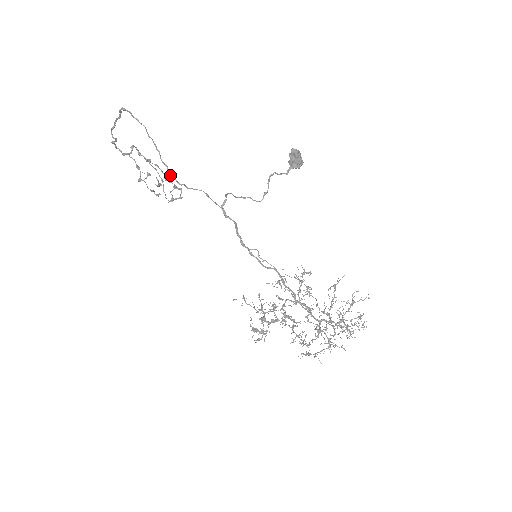
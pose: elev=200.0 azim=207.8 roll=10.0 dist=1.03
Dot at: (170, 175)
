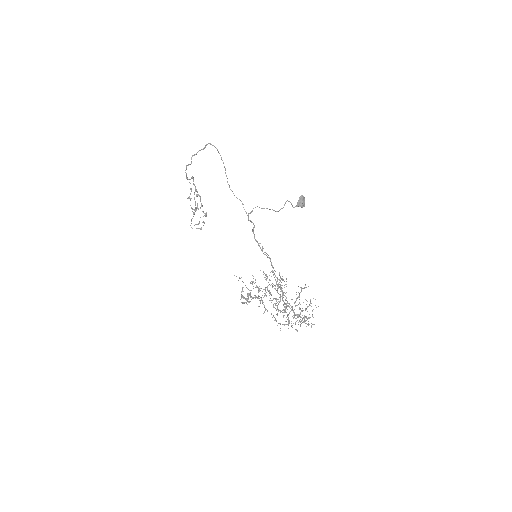
Dot at: (227, 182)
